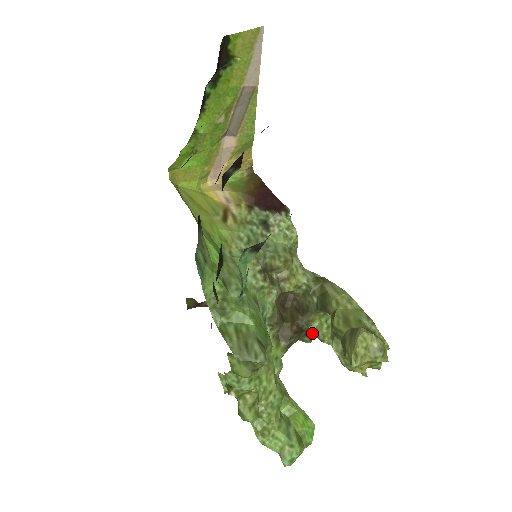
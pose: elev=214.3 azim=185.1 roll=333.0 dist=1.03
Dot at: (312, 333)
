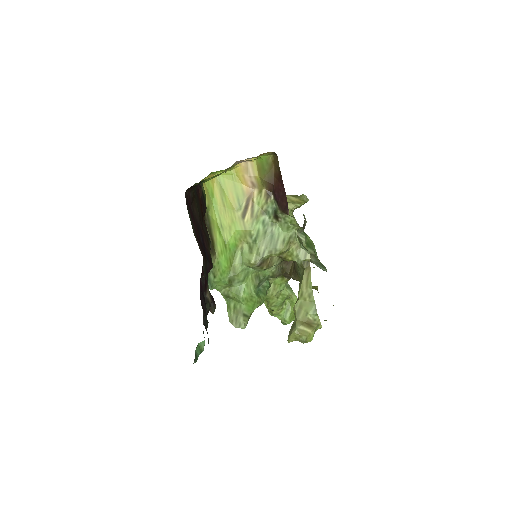
Dot at: occluded
